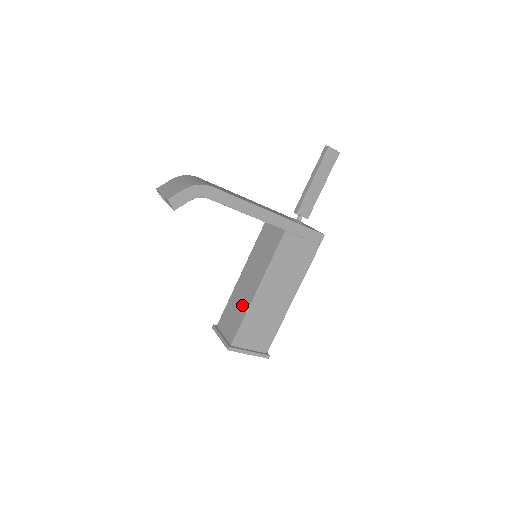
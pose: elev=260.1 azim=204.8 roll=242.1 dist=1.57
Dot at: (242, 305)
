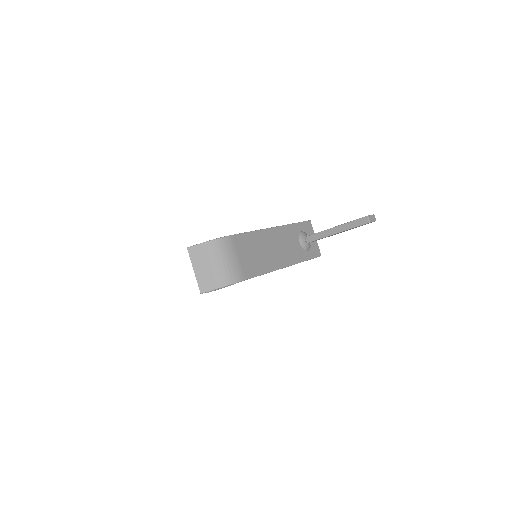
Dot at: occluded
